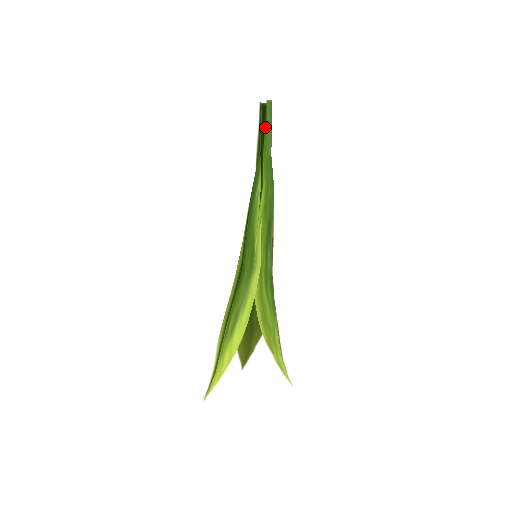
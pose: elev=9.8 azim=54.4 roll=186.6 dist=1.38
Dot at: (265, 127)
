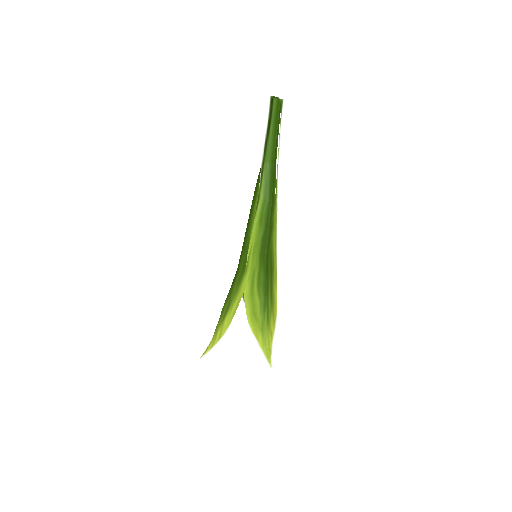
Dot at: (269, 132)
